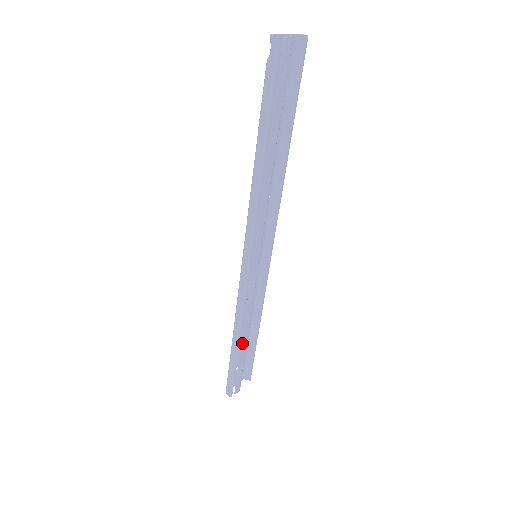
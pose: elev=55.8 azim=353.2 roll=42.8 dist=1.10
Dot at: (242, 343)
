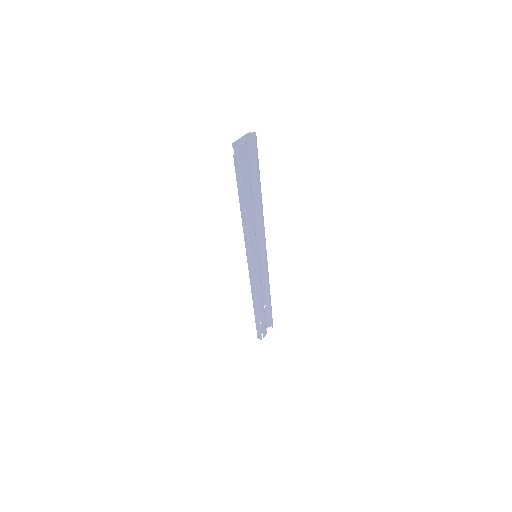
Dot at: (260, 307)
